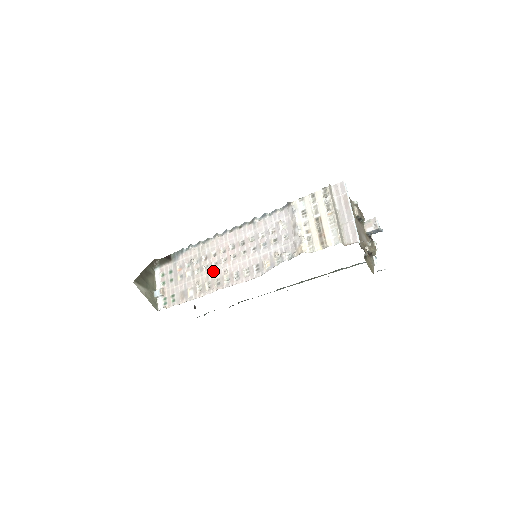
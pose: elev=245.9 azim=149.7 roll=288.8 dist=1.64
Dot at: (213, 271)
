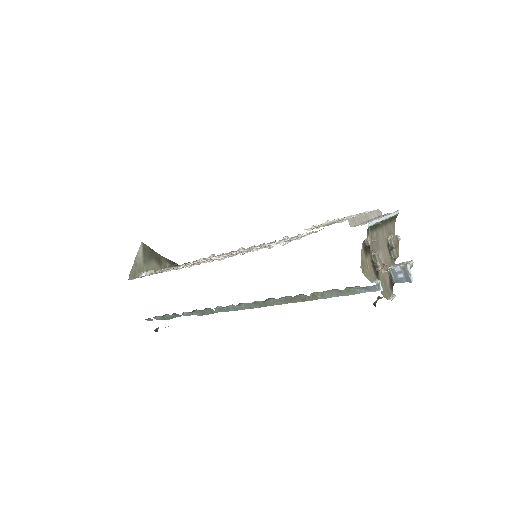
Dot at: (207, 260)
